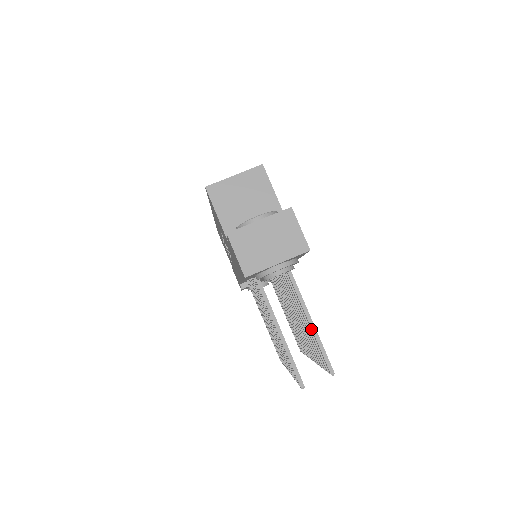
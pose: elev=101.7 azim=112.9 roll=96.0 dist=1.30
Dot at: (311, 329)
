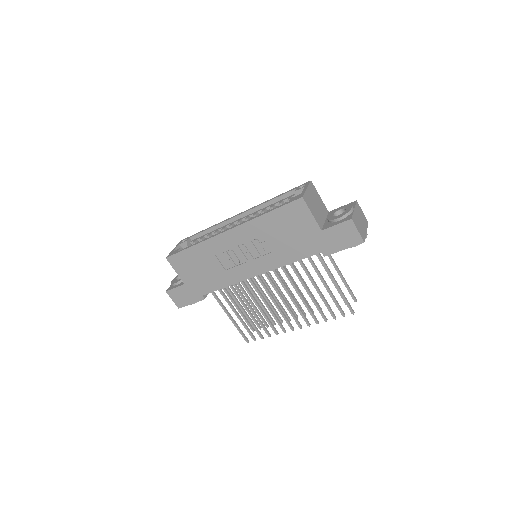
Dot at: (343, 279)
